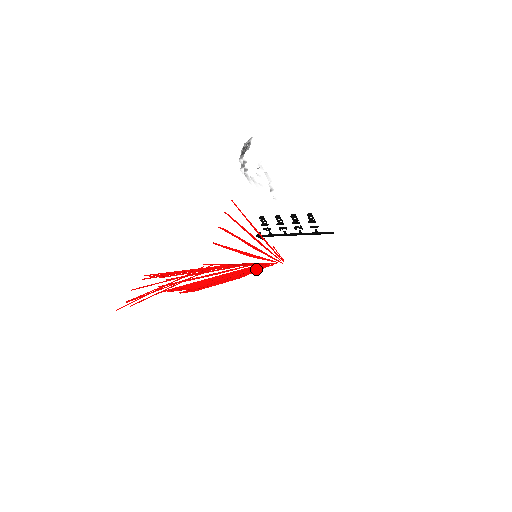
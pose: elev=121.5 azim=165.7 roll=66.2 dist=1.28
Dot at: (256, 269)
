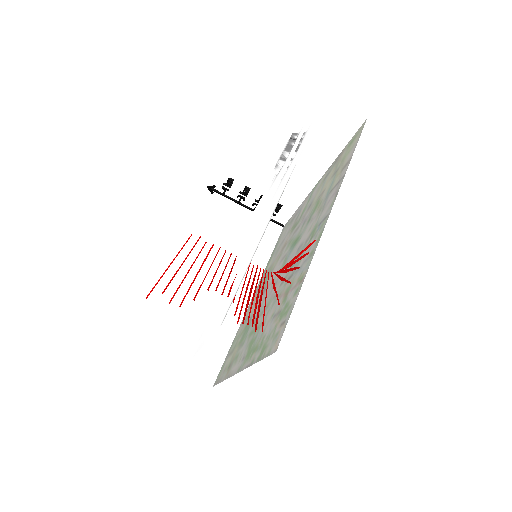
Dot at: (267, 283)
